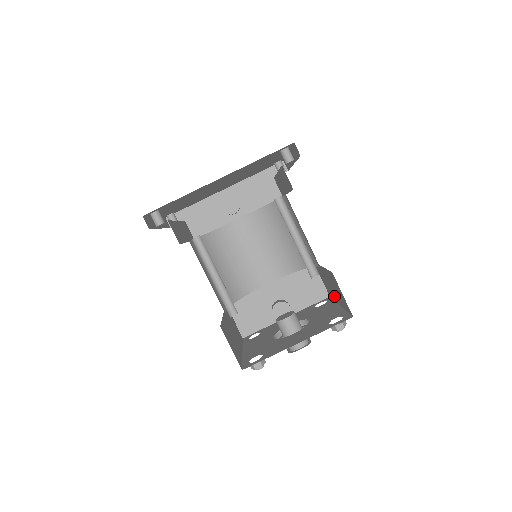
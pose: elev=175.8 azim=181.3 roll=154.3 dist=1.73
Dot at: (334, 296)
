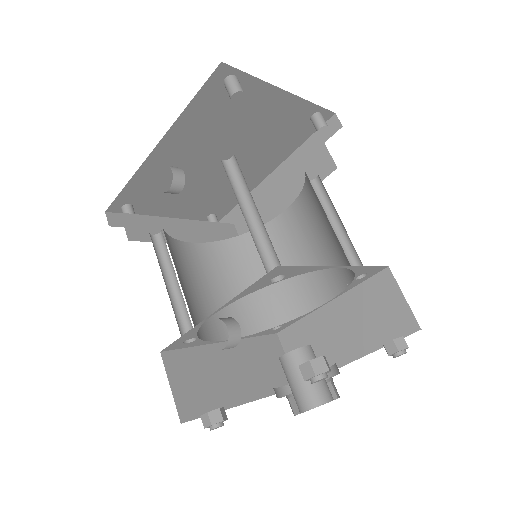
Dot at: occluded
